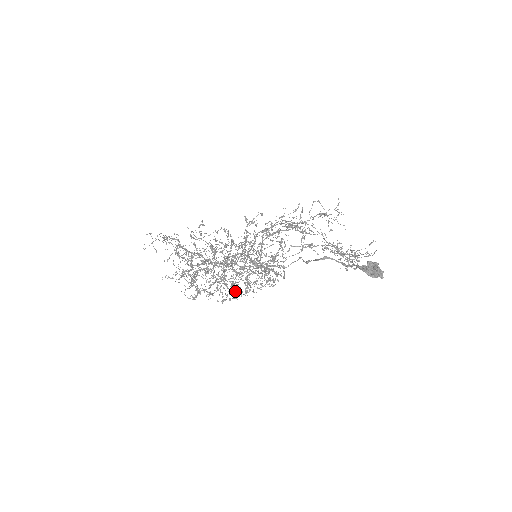
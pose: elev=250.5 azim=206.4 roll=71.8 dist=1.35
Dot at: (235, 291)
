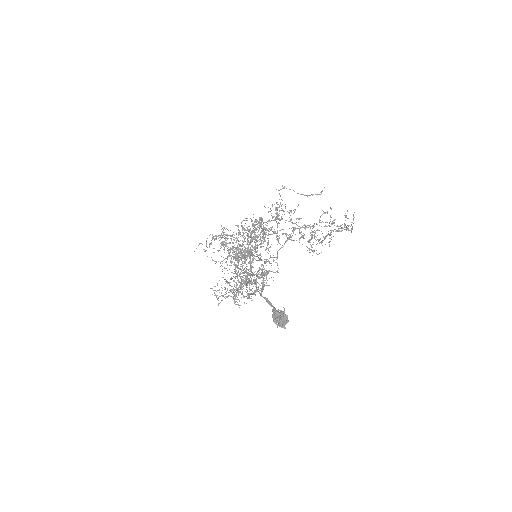
Dot at: occluded
